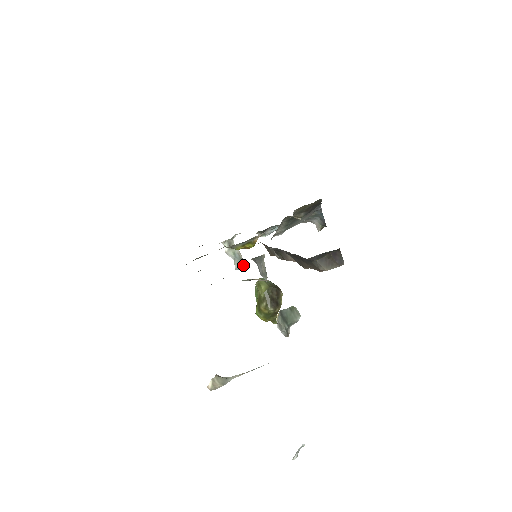
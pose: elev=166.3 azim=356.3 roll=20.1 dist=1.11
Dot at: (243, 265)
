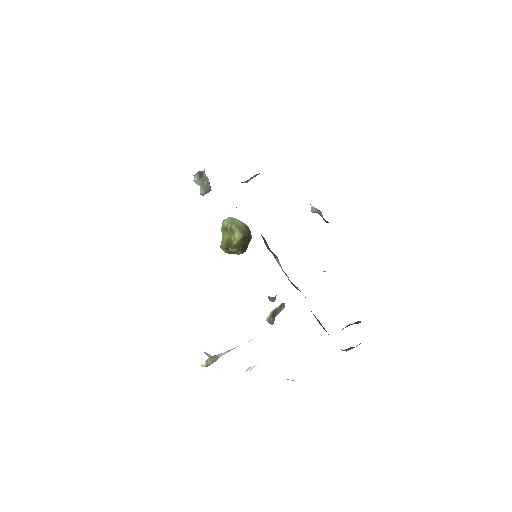
Dot at: (209, 190)
